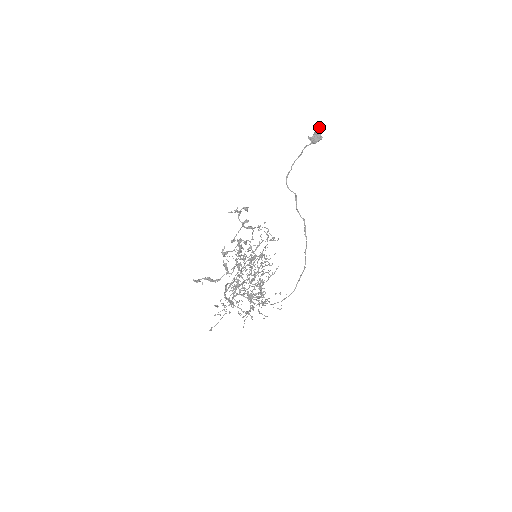
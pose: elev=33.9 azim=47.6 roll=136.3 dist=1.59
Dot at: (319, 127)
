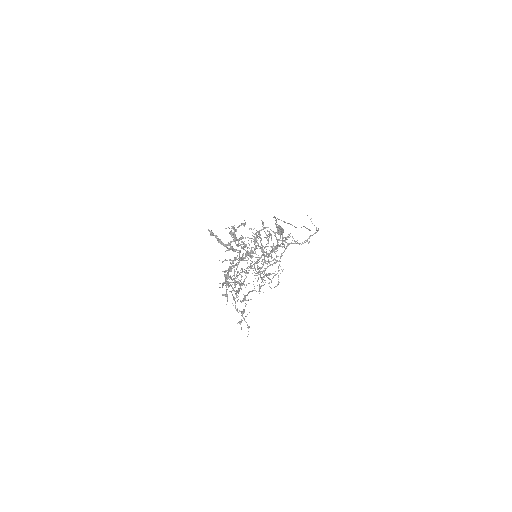
Dot at: occluded
